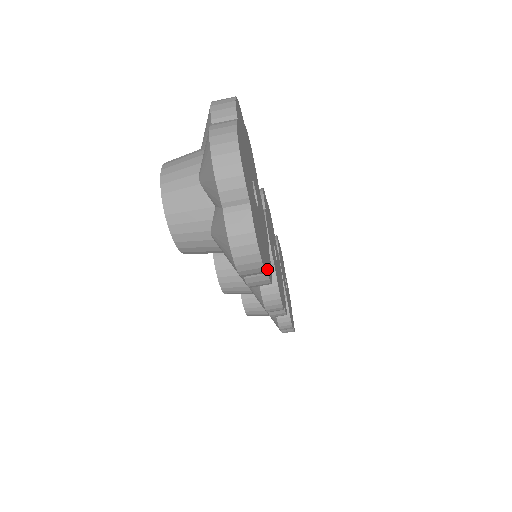
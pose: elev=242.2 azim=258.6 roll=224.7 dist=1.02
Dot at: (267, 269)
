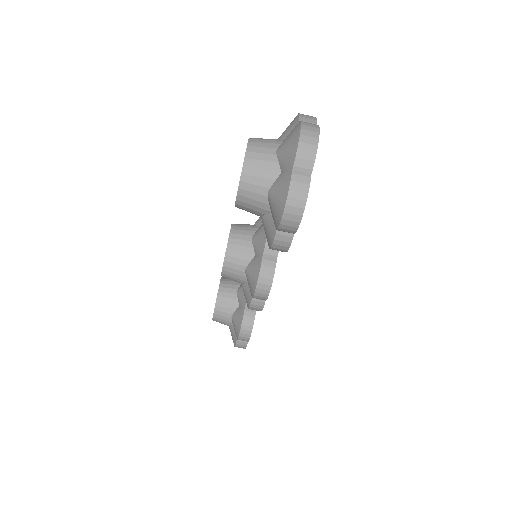
Dot at: (293, 234)
